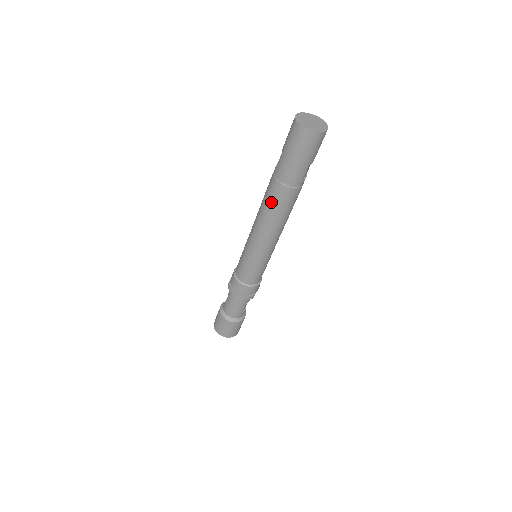
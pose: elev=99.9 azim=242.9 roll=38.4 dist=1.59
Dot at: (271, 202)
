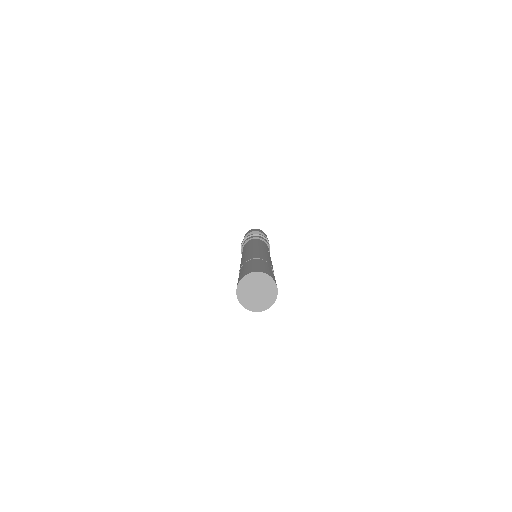
Dot at: occluded
